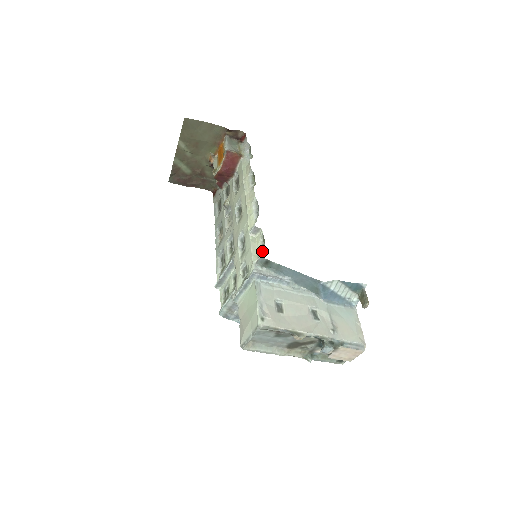
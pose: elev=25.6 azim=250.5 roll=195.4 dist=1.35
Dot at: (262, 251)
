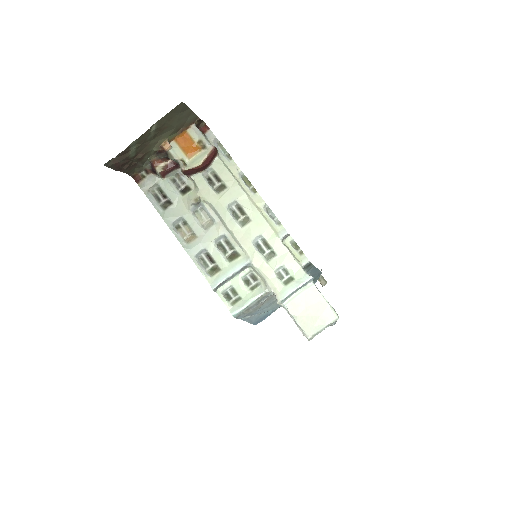
Dot at: (304, 256)
